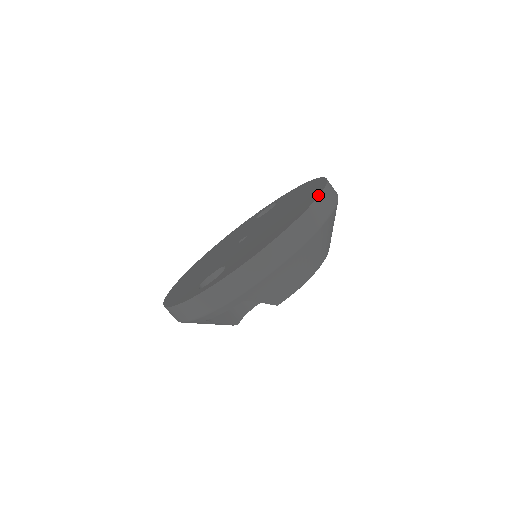
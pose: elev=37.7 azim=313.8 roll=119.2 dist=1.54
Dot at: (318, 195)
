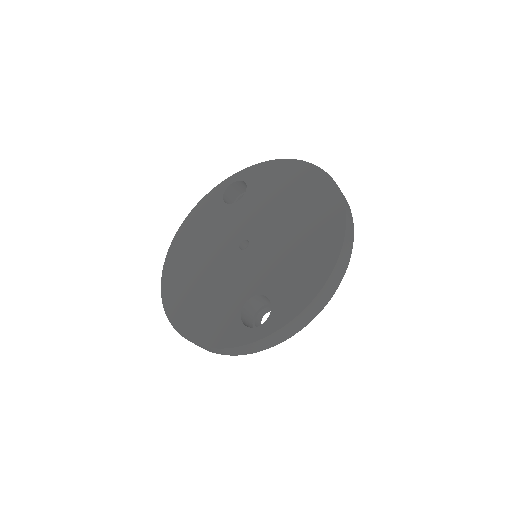
Dot at: (343, 206)
